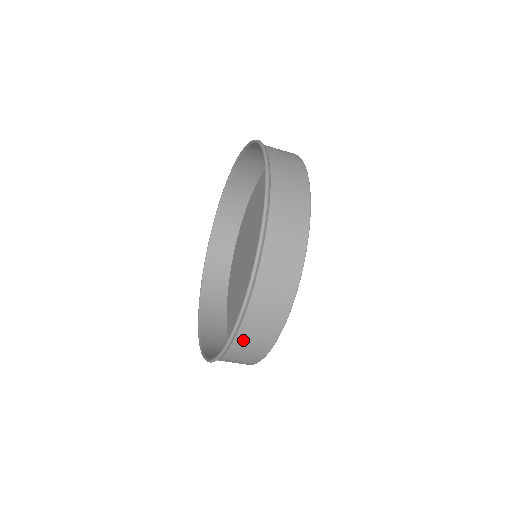
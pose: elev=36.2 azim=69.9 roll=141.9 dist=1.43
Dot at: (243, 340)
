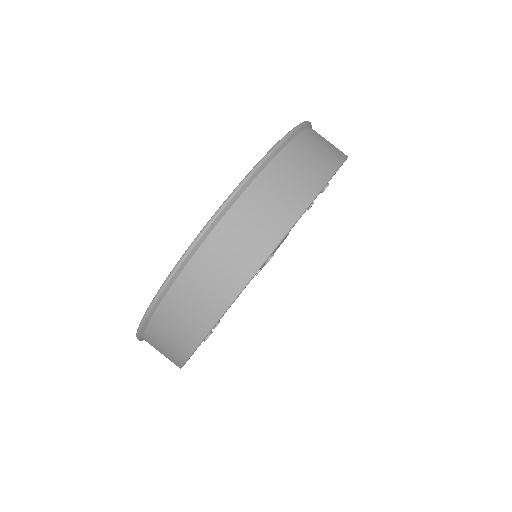
Dot at: (238, 219)
